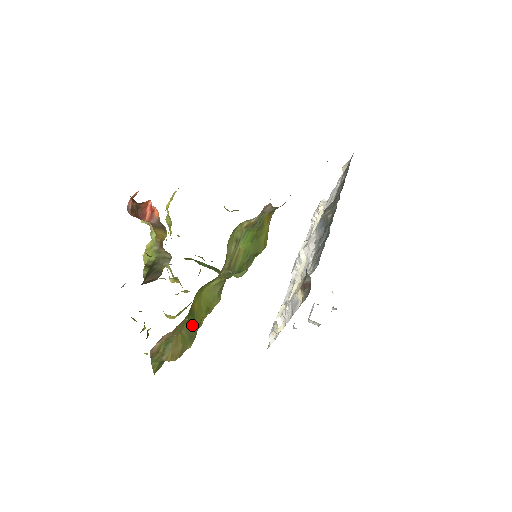
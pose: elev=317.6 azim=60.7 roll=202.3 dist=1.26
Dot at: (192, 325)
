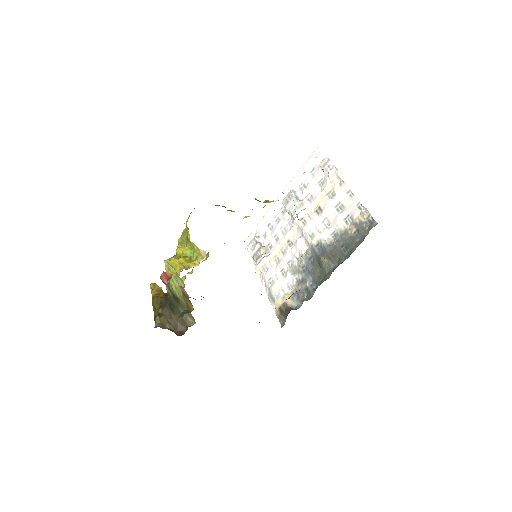
Dot at: occluded
